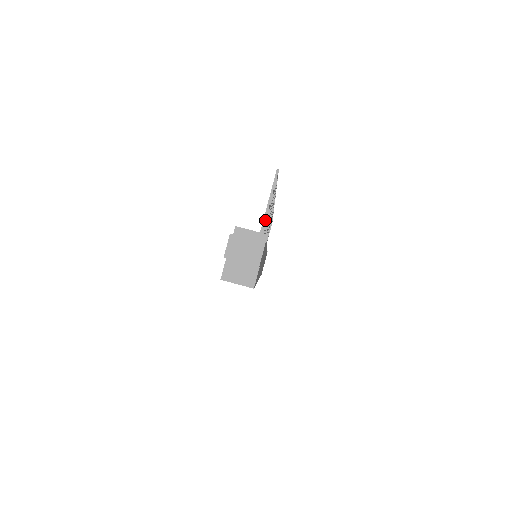
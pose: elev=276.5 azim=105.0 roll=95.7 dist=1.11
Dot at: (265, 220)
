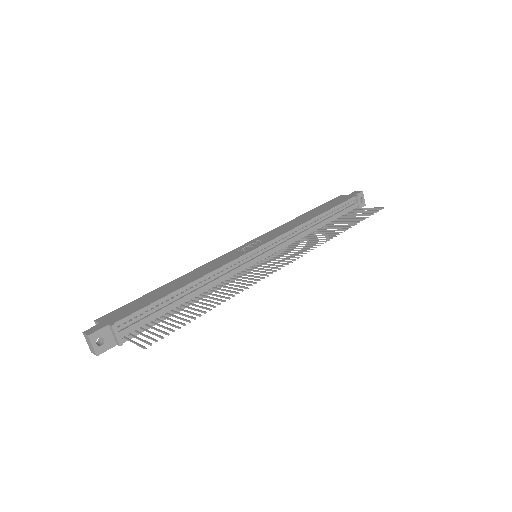
Dot at: occluded
